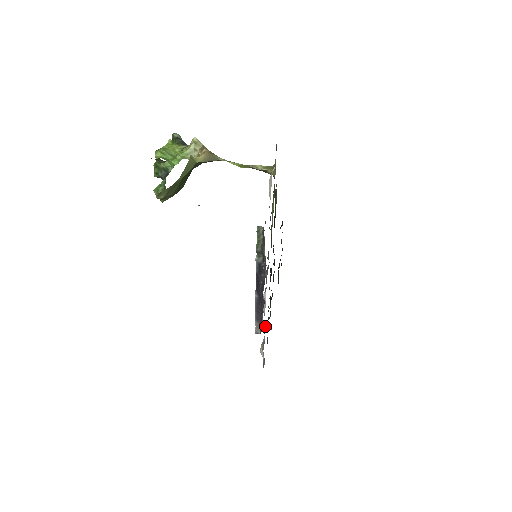
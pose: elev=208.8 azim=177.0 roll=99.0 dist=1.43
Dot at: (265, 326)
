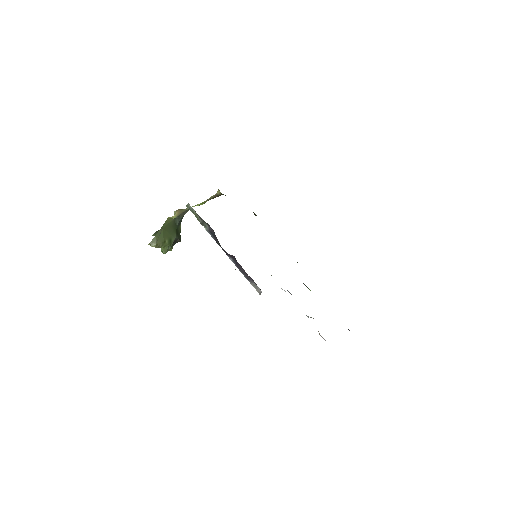
Dot at: occluded
